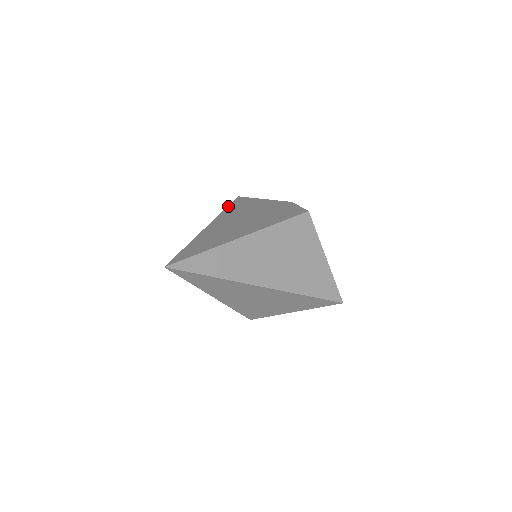
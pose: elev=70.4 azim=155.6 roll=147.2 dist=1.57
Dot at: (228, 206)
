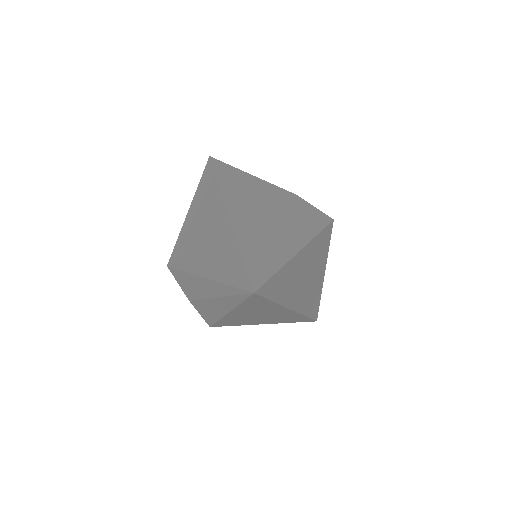
Dot at: (216, 173)
